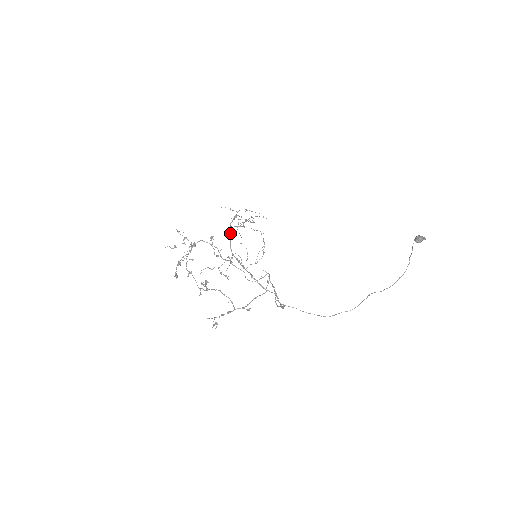
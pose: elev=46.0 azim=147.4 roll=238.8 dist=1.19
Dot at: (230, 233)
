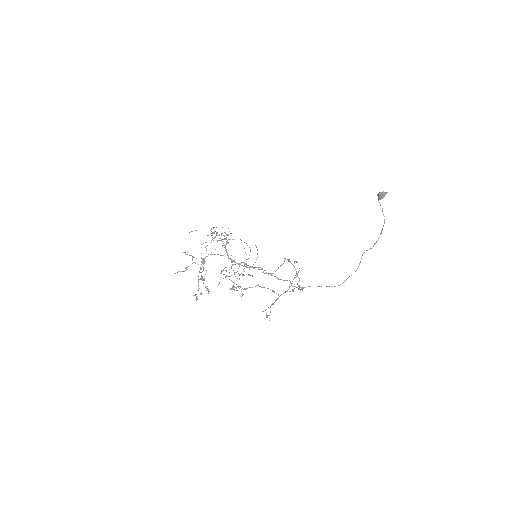
Dot at: occluded
